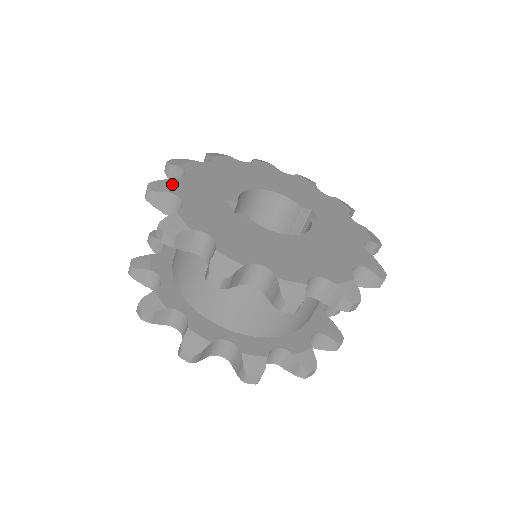
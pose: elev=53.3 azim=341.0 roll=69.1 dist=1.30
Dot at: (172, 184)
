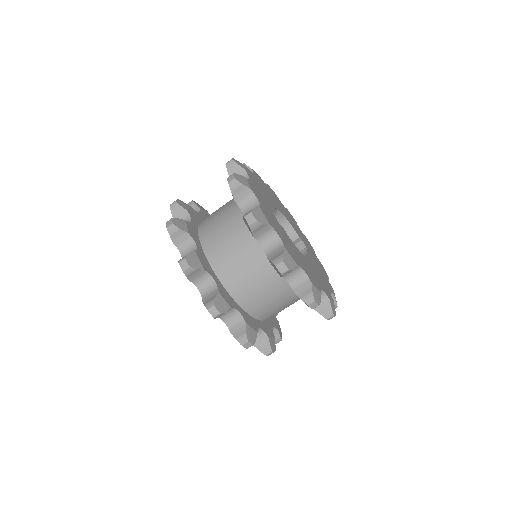
Dot at: (249, 183)
